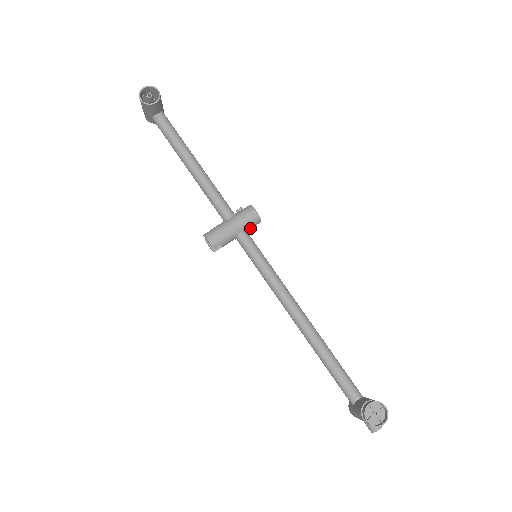
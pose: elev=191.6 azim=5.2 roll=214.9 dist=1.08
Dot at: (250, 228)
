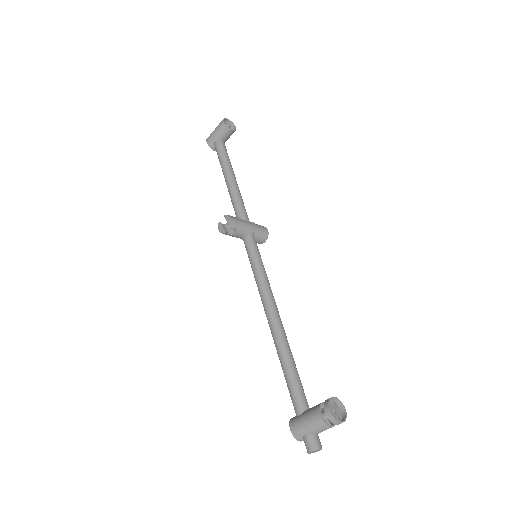
Dot at: (257, 239)
